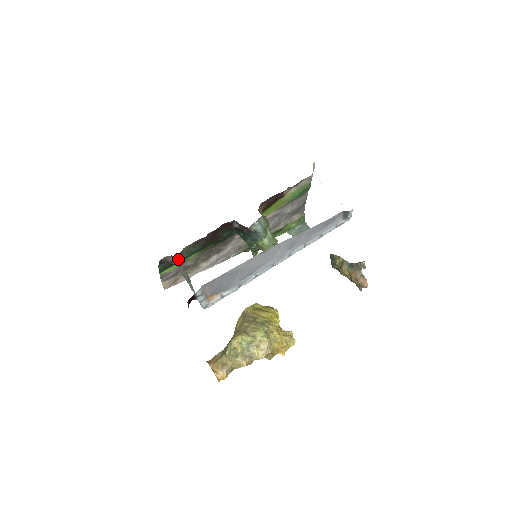
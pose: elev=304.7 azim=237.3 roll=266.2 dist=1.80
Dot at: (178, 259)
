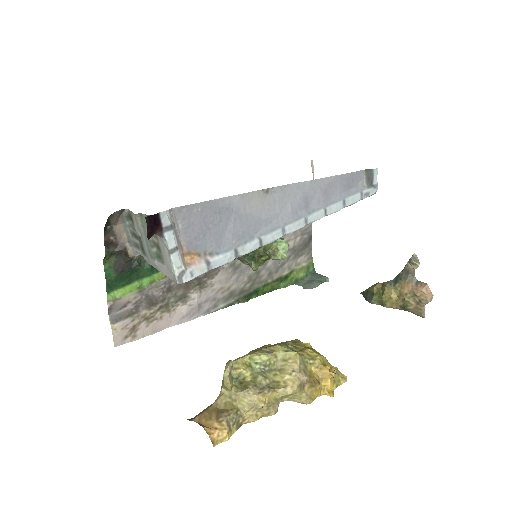
Dot at: (137, 262)
